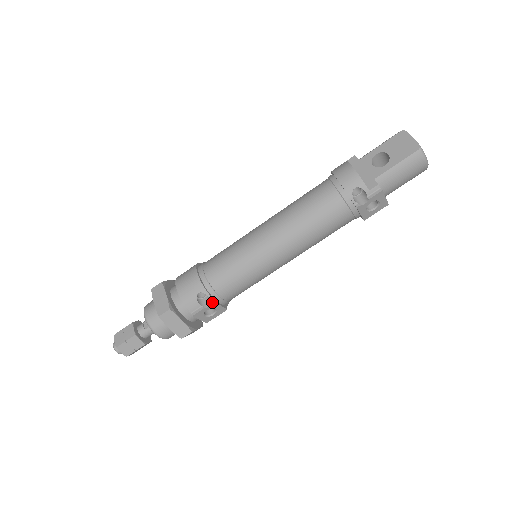
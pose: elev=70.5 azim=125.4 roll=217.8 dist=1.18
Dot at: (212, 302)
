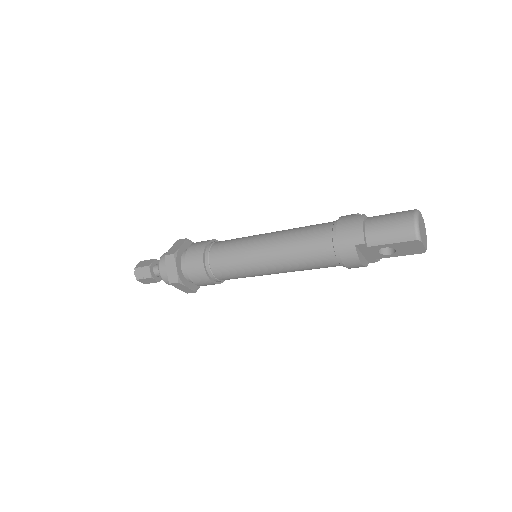
Dot at: occluded
